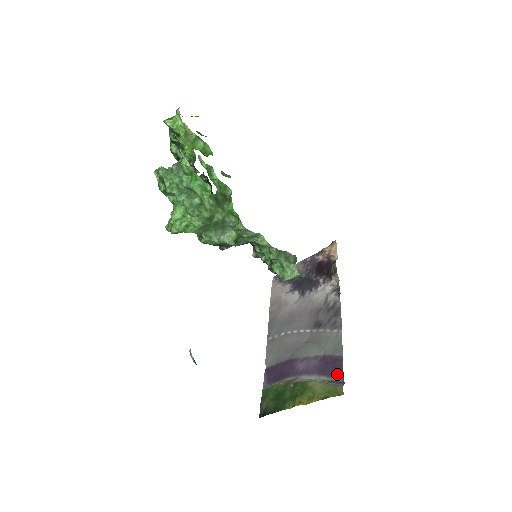
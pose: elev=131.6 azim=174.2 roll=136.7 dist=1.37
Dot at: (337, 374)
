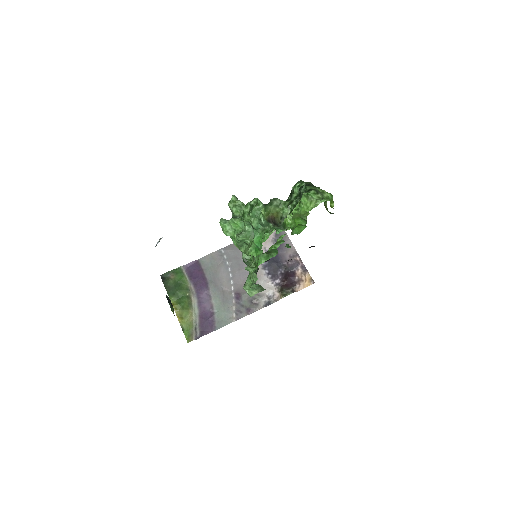
Dot at: (202, 331)
